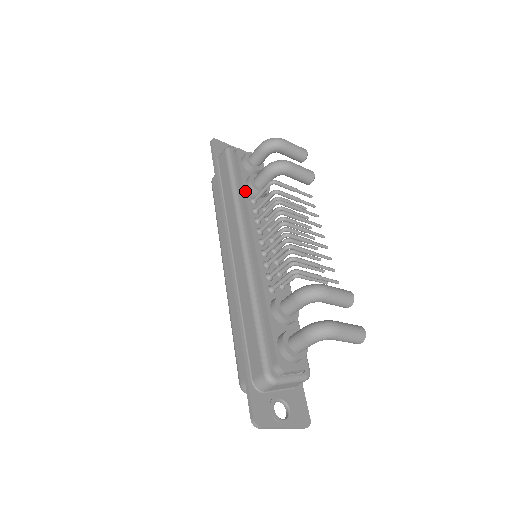
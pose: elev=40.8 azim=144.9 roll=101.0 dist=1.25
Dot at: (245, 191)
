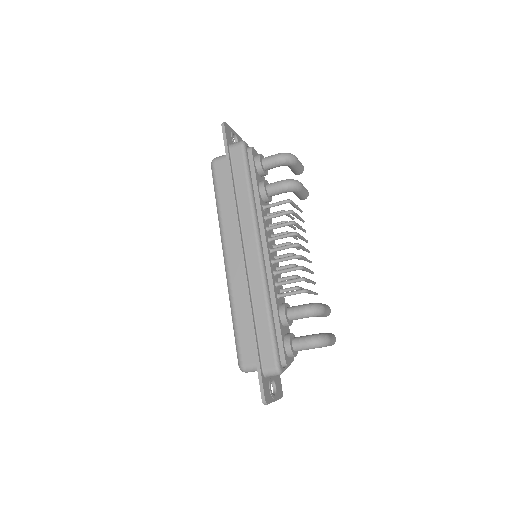
Dot at: (260, 197)
